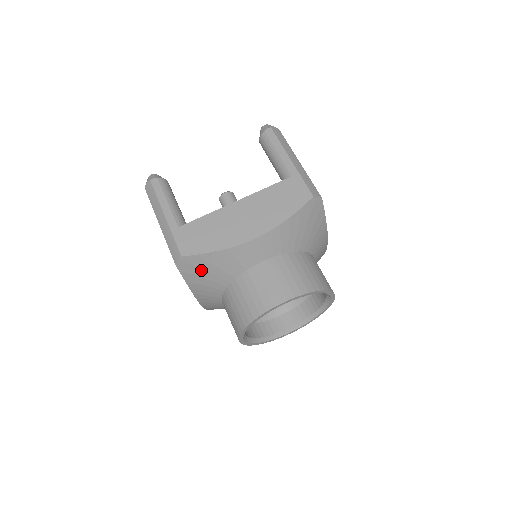
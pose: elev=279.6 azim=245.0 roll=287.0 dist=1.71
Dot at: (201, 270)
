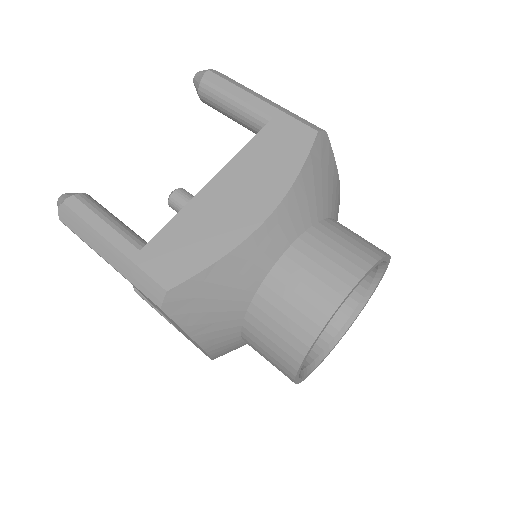
Dot at: (202, 301)
